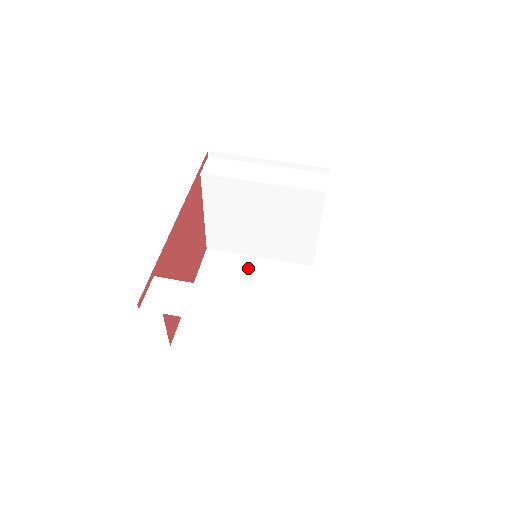
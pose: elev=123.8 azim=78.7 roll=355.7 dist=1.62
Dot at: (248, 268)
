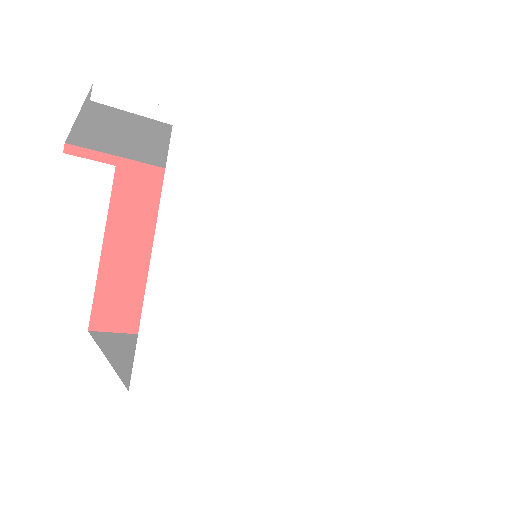
Dot at: occluded
